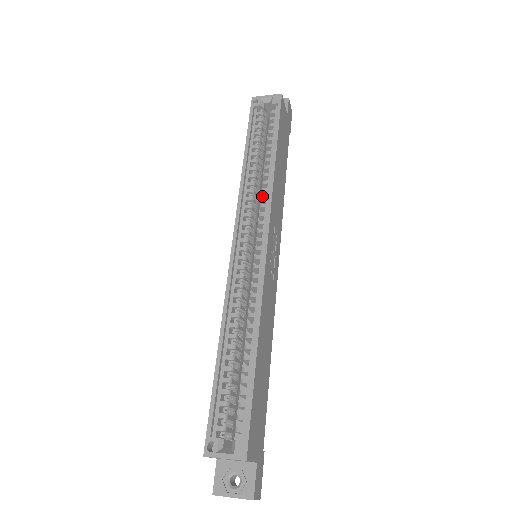
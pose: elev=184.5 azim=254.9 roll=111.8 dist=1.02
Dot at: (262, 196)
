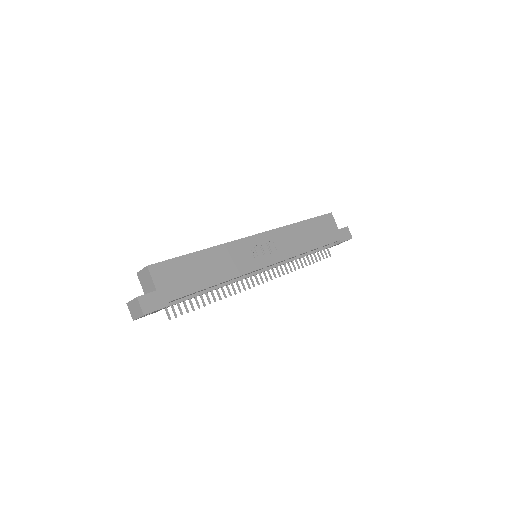
Dot at: occluded
